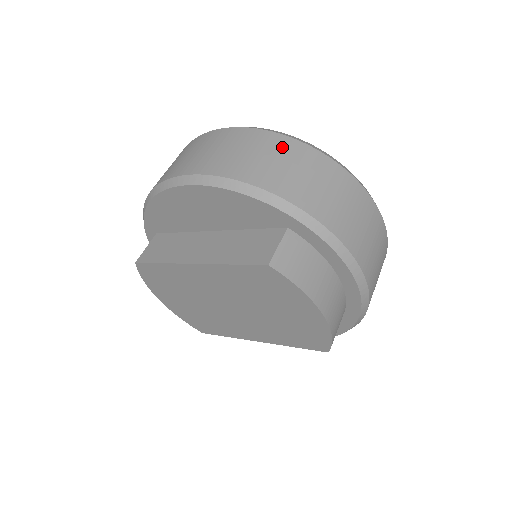
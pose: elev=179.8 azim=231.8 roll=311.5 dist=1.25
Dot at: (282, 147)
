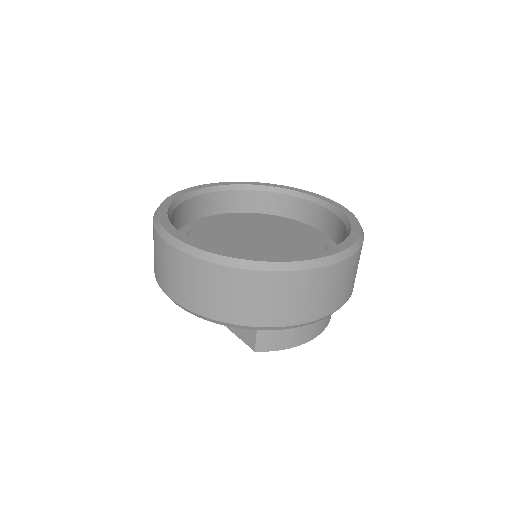
Dot at: (224, 279)
